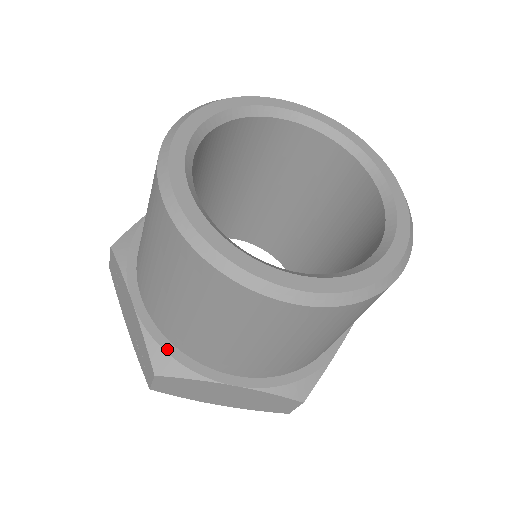
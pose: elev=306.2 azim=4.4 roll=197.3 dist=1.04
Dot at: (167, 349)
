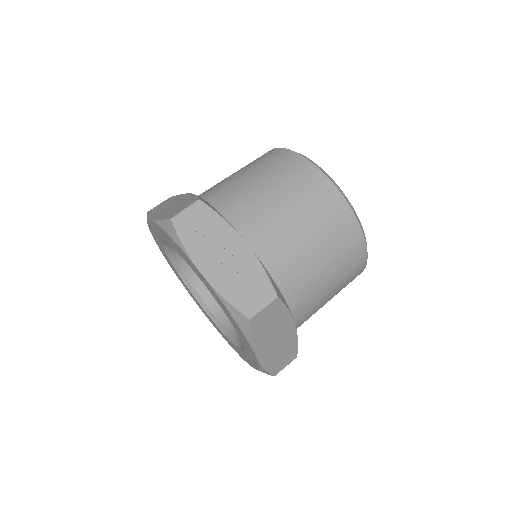
Dot at: (274, 283)
